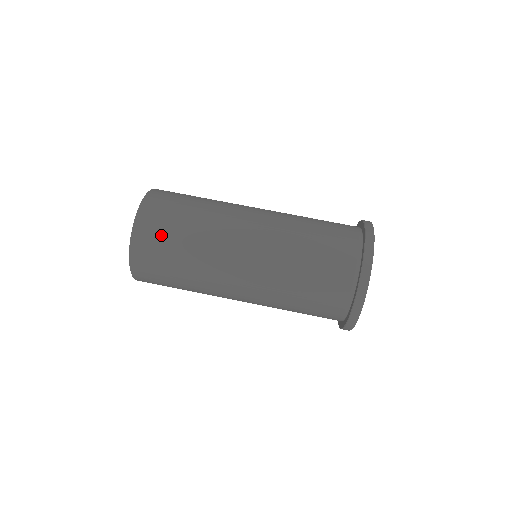
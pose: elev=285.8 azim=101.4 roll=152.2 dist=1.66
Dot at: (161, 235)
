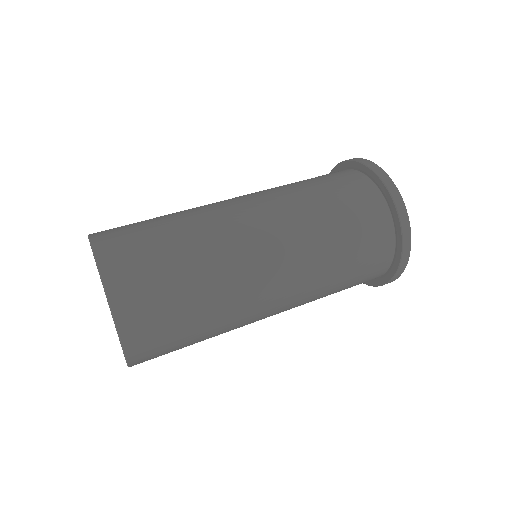
Dot at: (133, 231)
